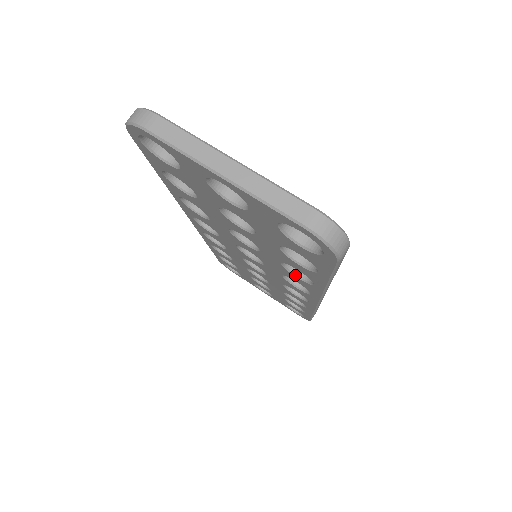
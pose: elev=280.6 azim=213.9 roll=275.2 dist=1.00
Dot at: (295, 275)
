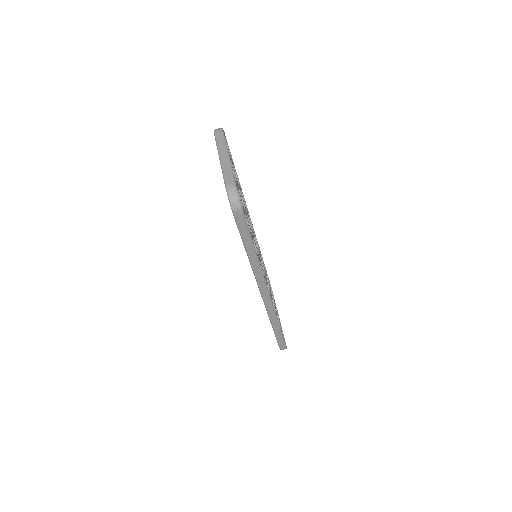
Dot at: occluded
